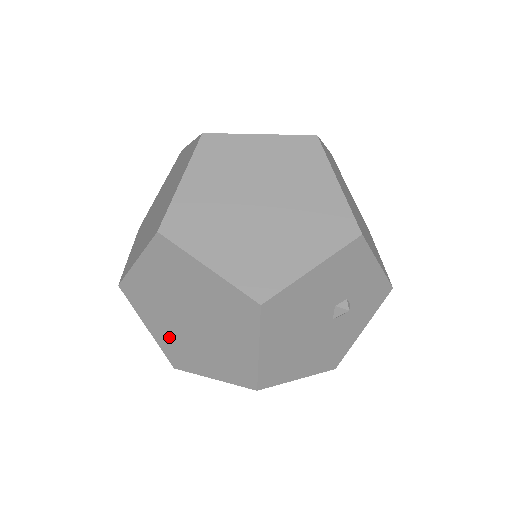
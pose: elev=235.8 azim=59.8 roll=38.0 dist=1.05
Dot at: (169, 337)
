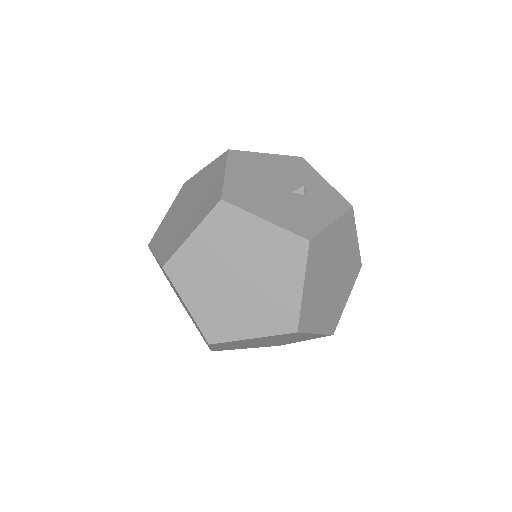
Dot at: (168, 241)
